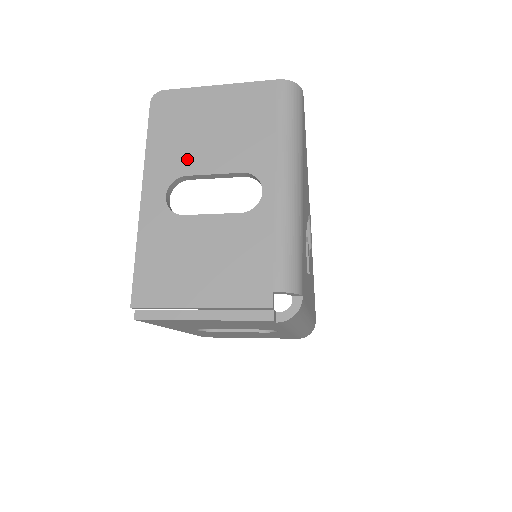
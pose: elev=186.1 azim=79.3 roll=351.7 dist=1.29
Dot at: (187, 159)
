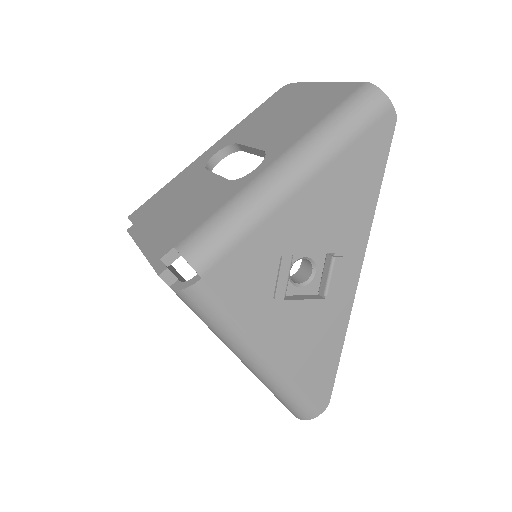
Dot at: (250, 132)
